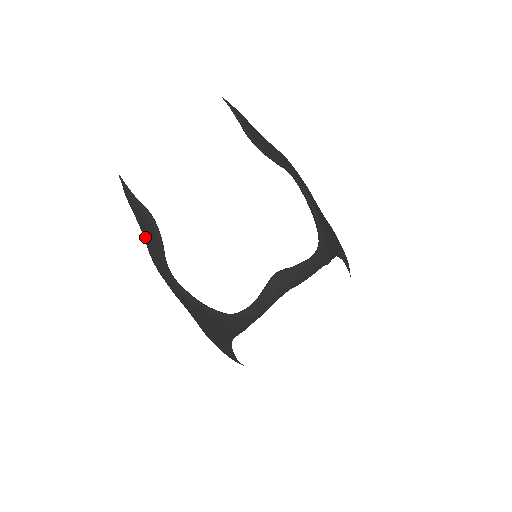
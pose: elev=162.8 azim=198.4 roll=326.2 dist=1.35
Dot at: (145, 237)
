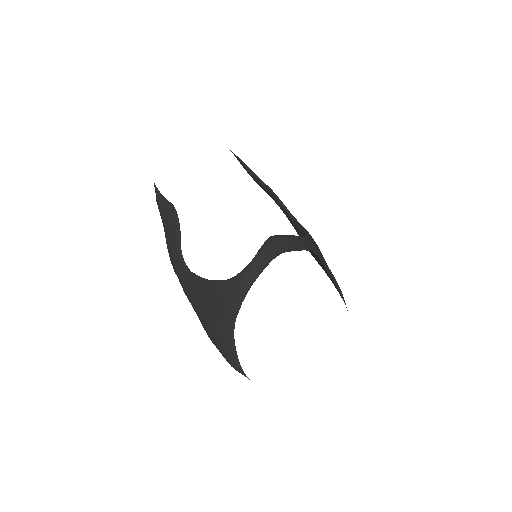
Dot at: (166, 231)
